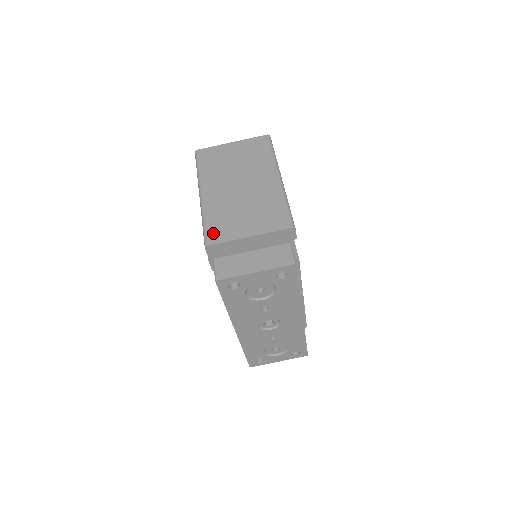
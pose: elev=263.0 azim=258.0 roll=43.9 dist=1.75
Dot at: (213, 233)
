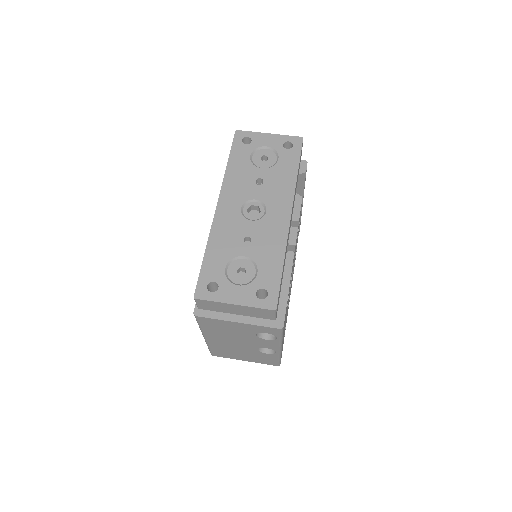
Dot at: occluded
